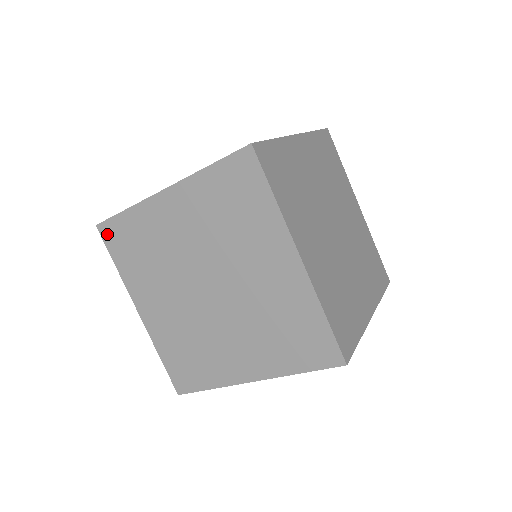
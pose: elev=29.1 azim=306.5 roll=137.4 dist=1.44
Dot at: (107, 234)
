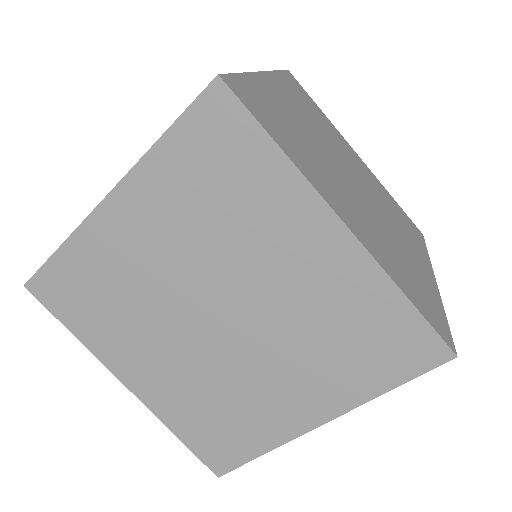
Dot at: (44, 292)
